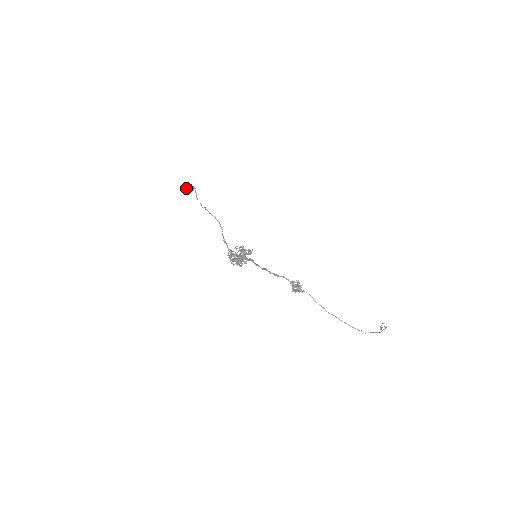
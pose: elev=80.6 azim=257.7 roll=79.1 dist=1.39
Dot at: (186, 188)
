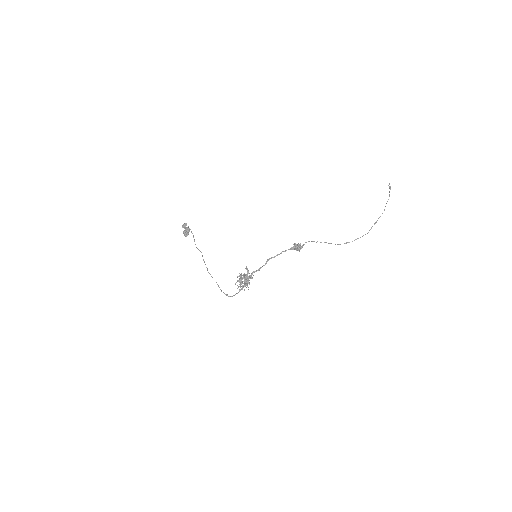
Dot at: occluded
